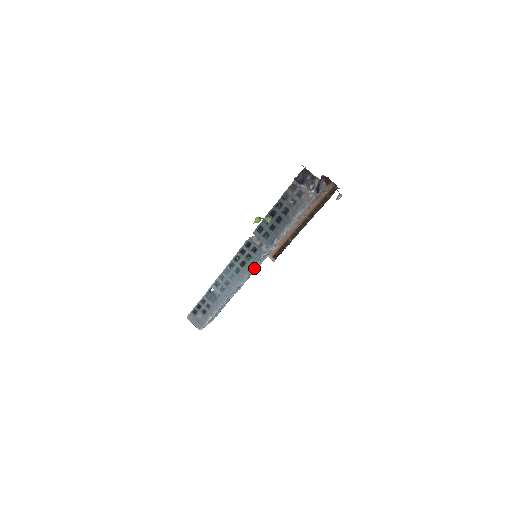
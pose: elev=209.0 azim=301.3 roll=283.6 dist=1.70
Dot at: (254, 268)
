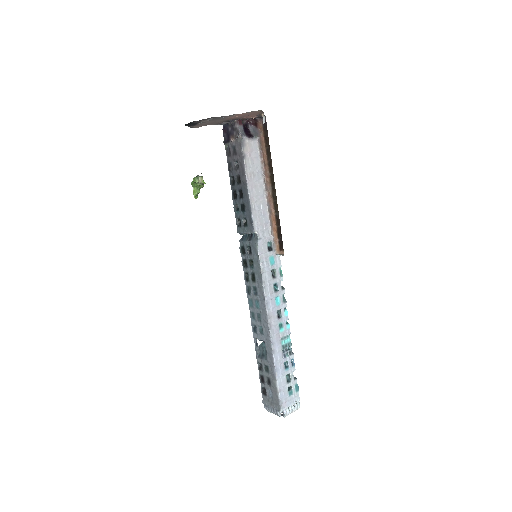
Dot at: (267, 274)
